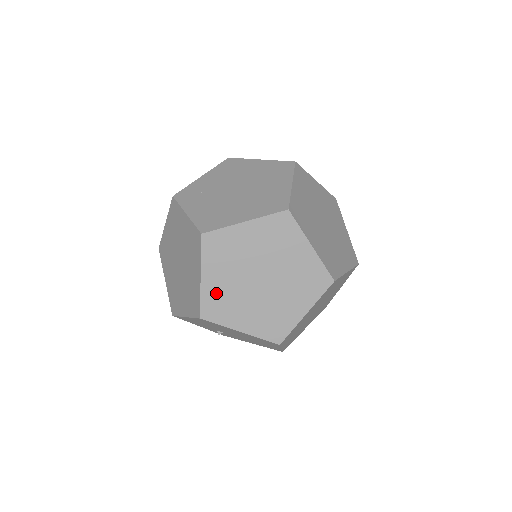
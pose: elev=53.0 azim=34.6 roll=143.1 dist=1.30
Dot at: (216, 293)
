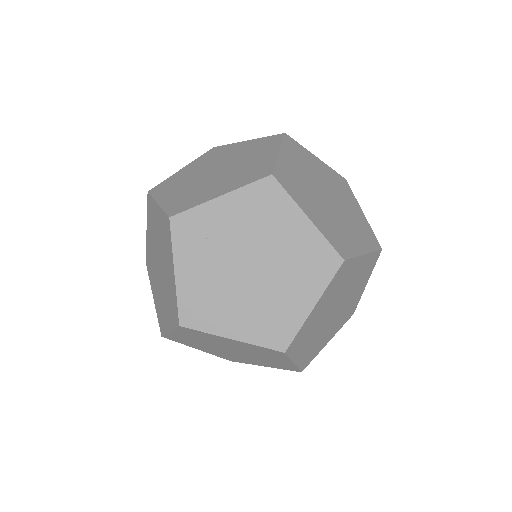
Dot at: (182, 338)
